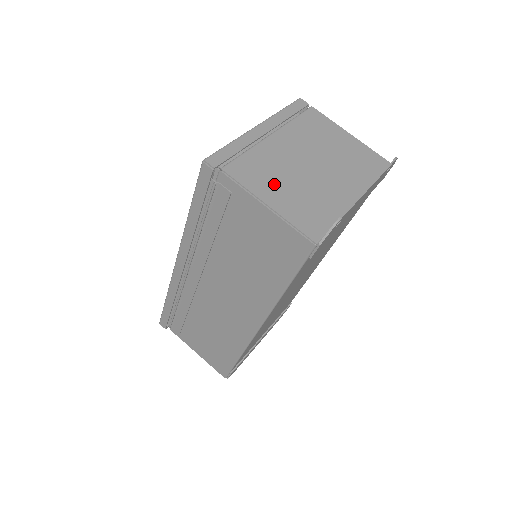
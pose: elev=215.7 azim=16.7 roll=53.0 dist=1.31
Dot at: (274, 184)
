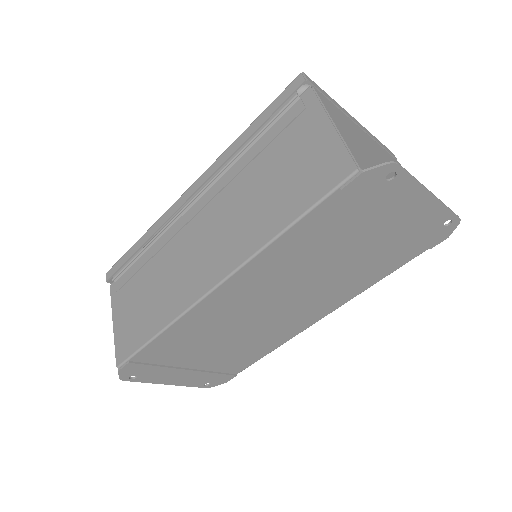
Dot at: (347, 129)
